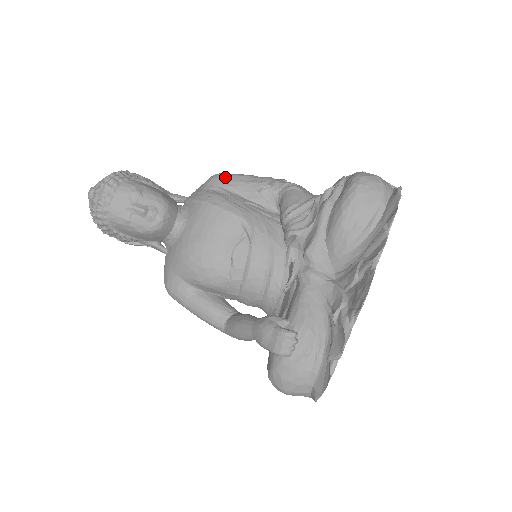
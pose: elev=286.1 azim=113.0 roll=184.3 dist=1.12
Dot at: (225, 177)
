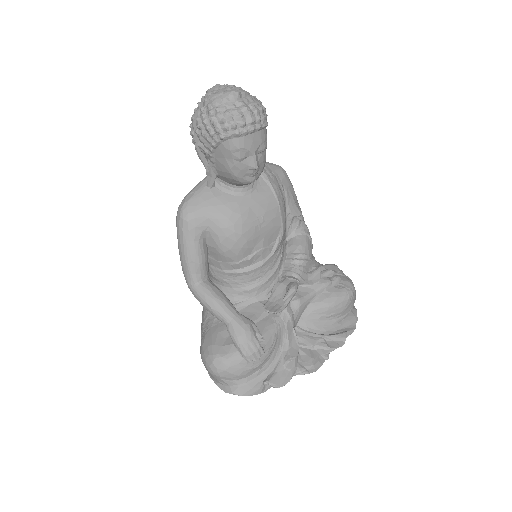
Dot at: (289, 182)
